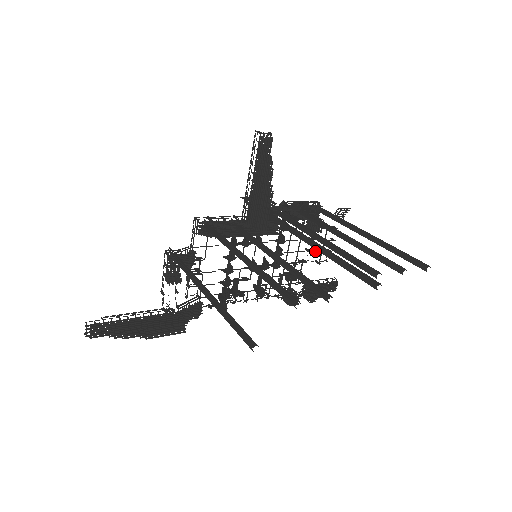
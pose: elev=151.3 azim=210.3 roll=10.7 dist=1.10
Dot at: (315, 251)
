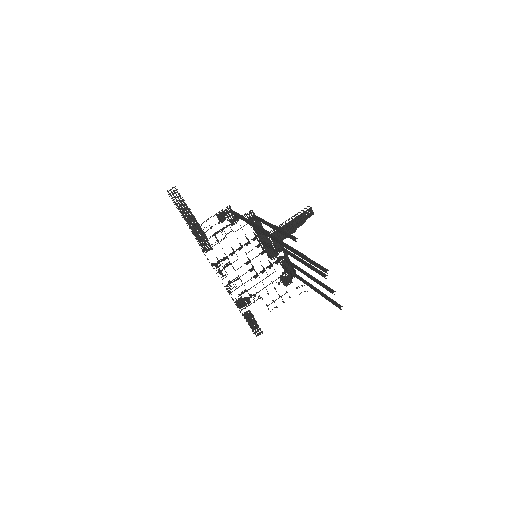
Dot at: occluded
